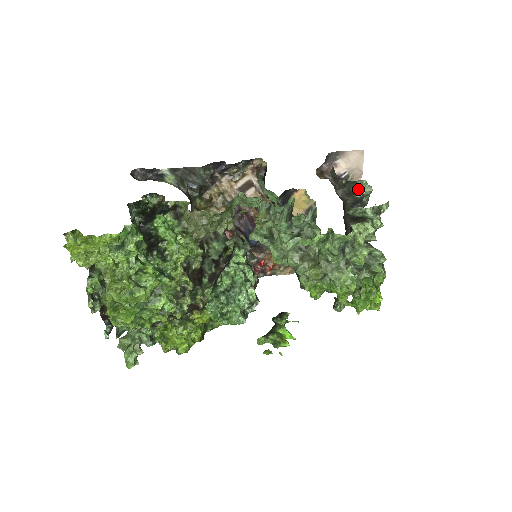
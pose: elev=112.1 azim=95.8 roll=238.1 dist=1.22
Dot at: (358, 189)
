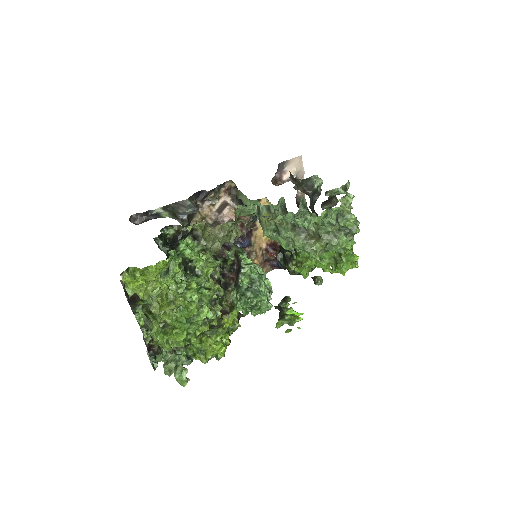
Dot at: (314, 182)
